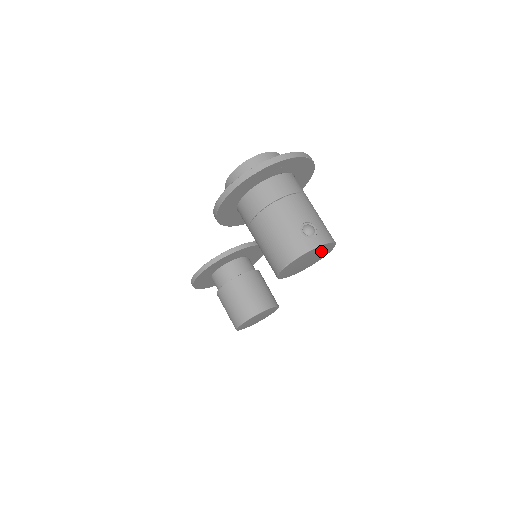
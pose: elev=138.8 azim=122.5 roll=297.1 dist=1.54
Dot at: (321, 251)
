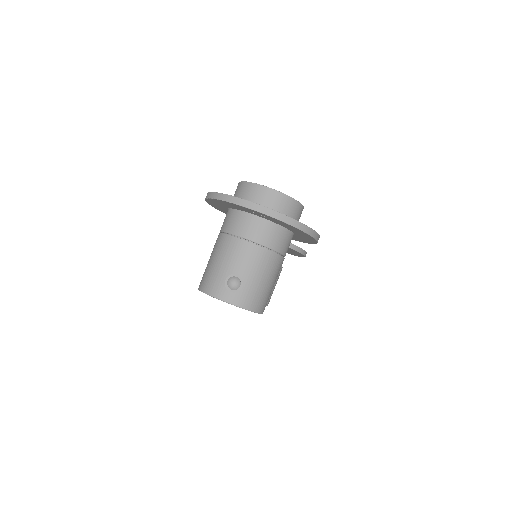
Dot at: occluded
